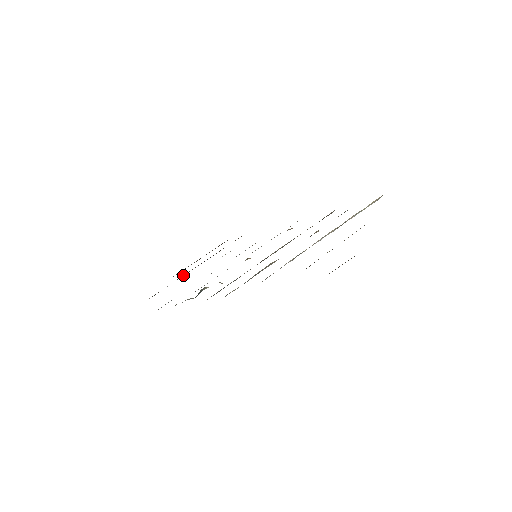
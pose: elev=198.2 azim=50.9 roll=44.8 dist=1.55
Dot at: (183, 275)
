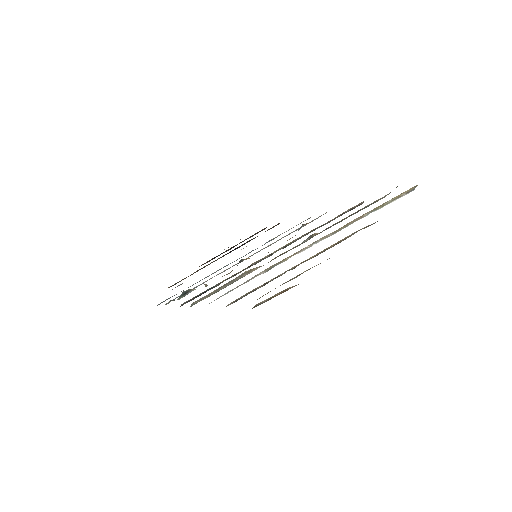
Dot at: (206, 265)
